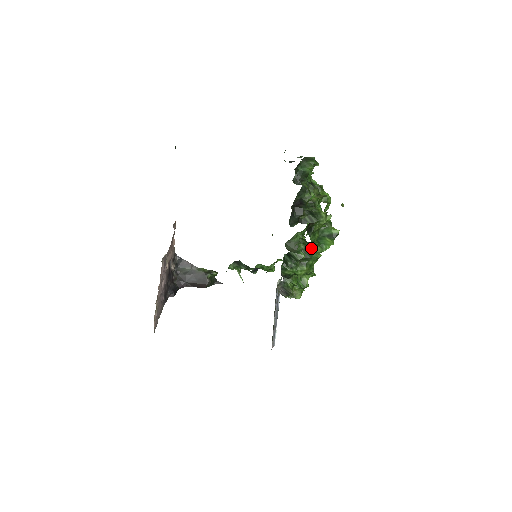
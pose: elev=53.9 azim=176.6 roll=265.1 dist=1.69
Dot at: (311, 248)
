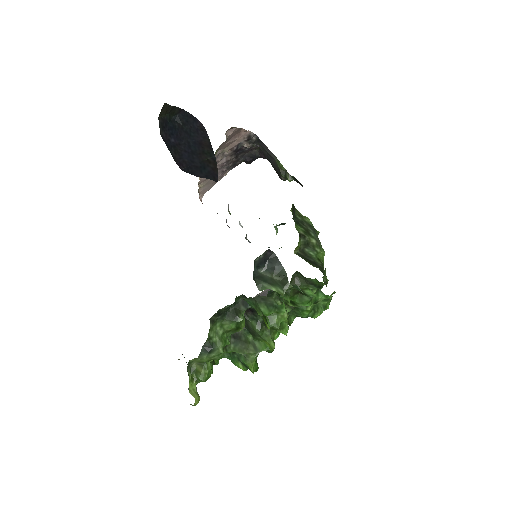
Dot at: occluded
